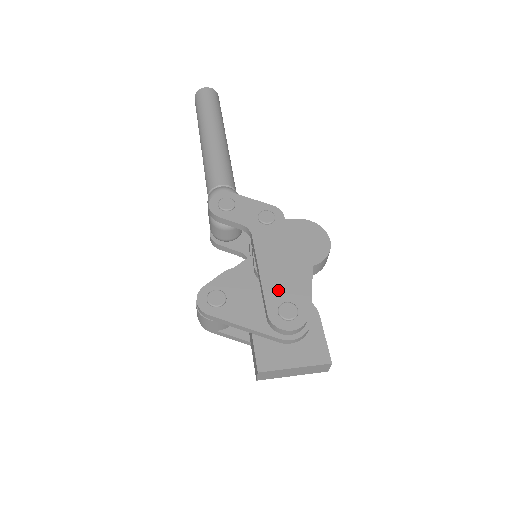
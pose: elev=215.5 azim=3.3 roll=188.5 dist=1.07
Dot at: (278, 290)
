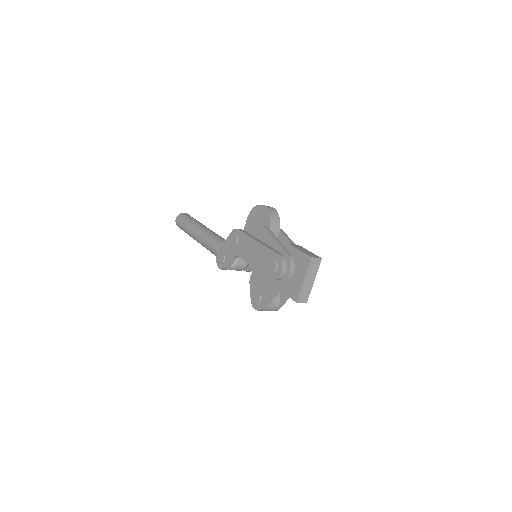
Dot at: (264, 263)
